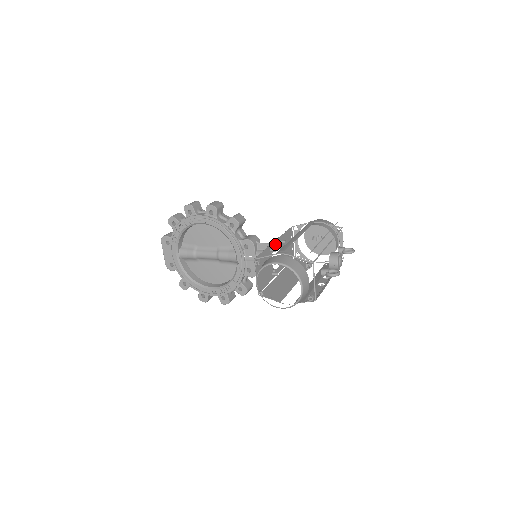
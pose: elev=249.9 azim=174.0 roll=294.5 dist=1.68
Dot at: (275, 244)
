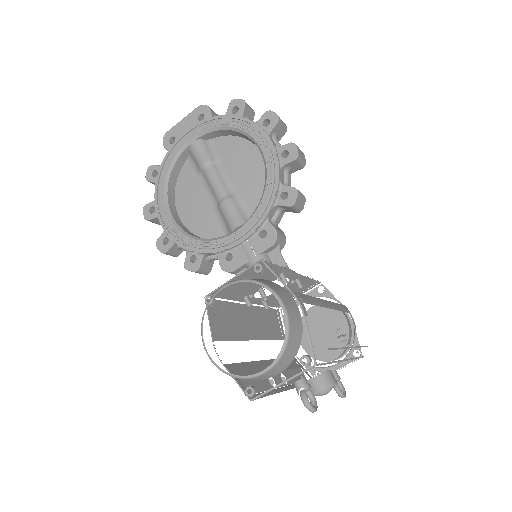
Dot at: (292, 275)
